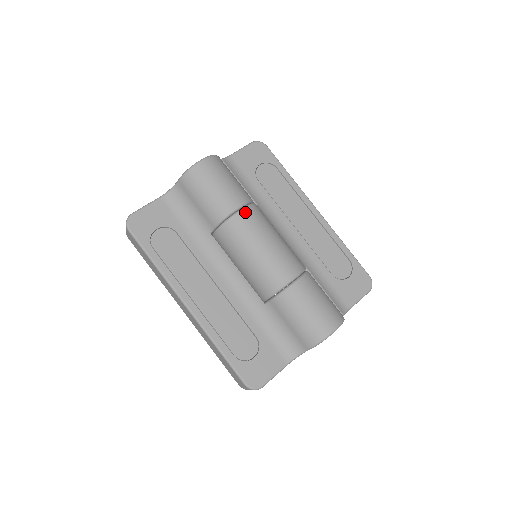
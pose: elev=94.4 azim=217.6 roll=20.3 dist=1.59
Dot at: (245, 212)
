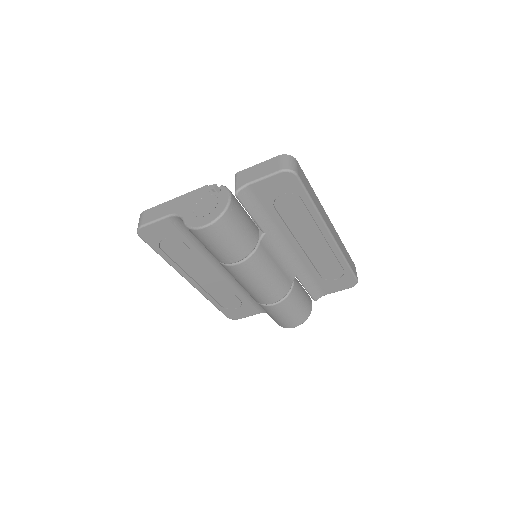
Dot at: (241, 266)
